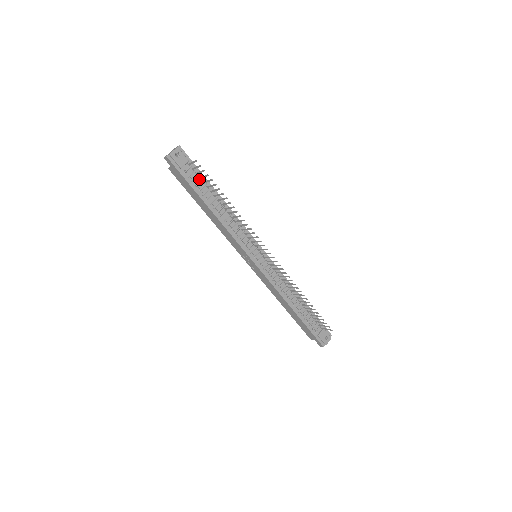
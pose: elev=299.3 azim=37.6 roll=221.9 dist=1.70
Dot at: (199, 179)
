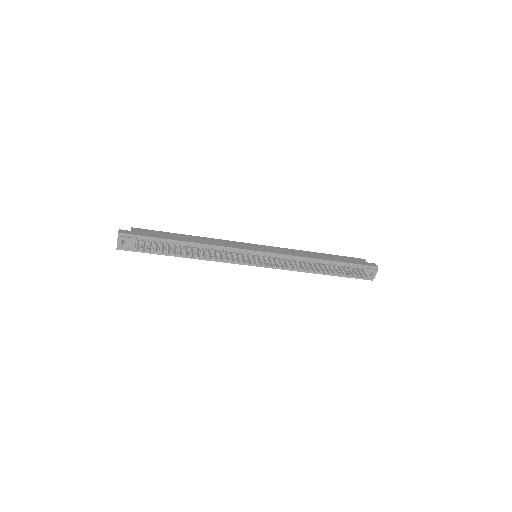
Dot at: (157, 244)
